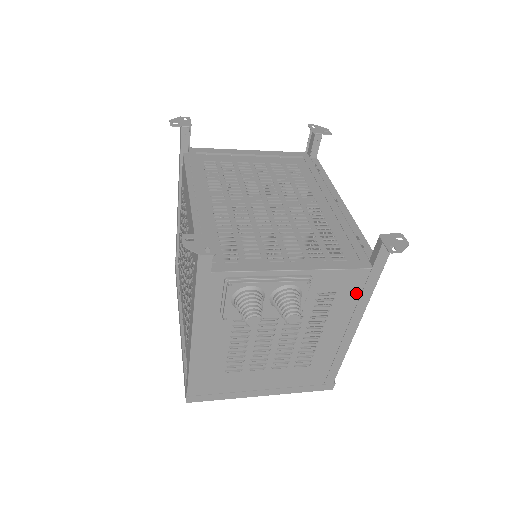
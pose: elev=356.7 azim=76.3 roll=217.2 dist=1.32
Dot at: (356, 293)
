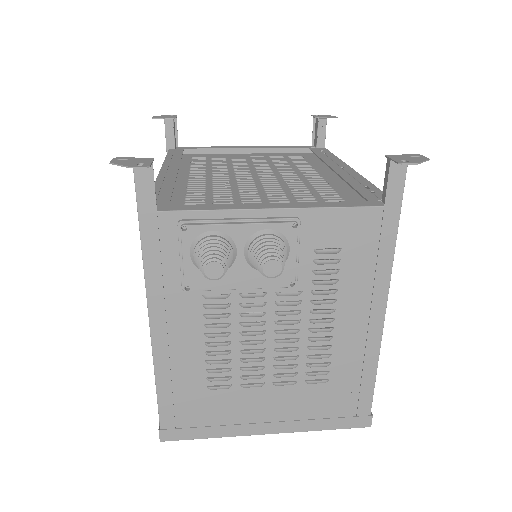
Dot at: (370, 250)
